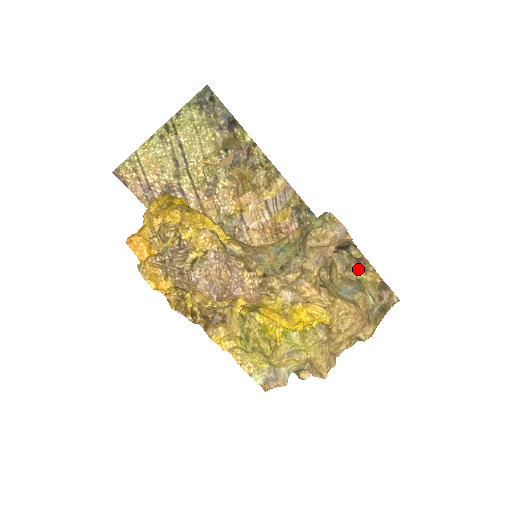
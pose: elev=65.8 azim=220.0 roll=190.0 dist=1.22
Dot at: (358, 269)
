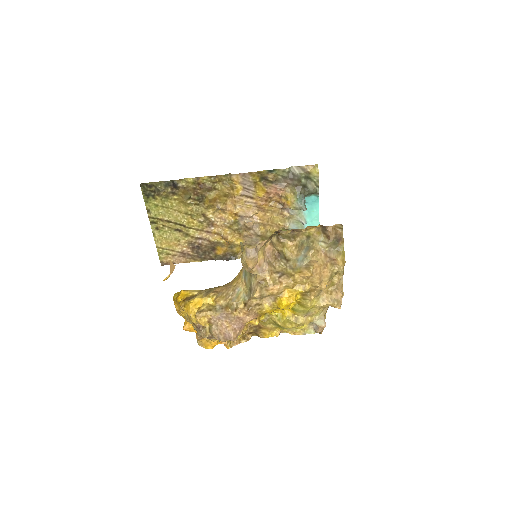
Dot at: occluded
